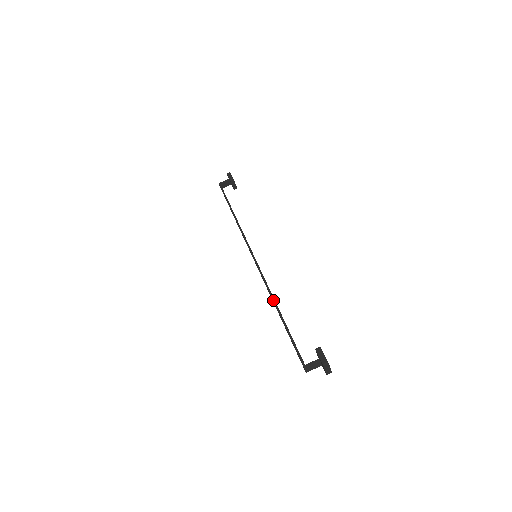
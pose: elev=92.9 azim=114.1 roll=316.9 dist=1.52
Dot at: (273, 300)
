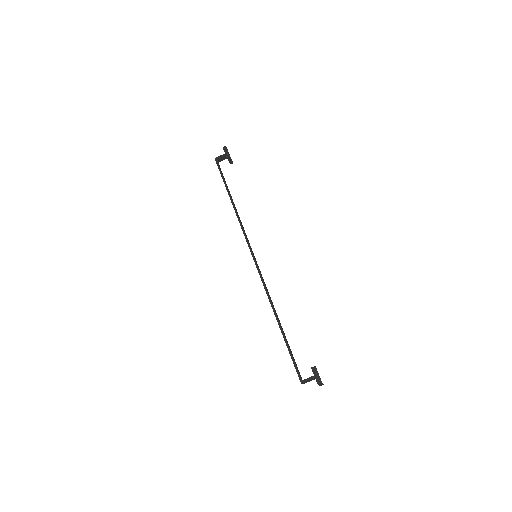
Dot at: (273, 310)
